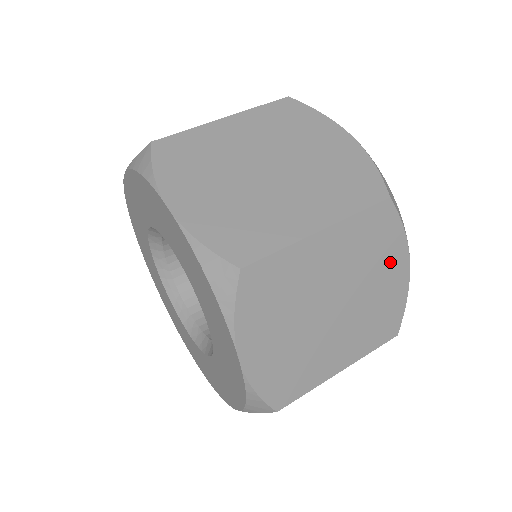
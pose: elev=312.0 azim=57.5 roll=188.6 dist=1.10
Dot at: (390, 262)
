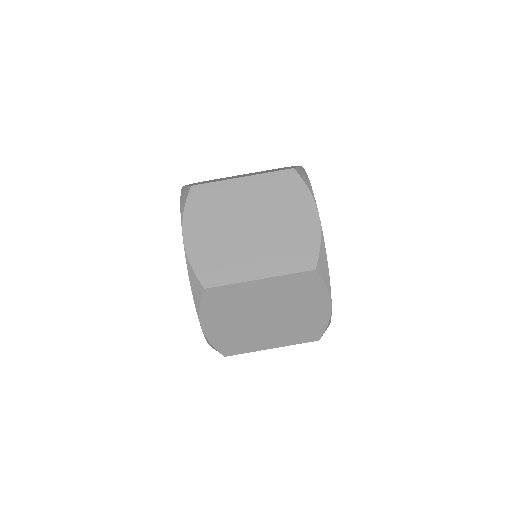
Dot at: (314, 302)
